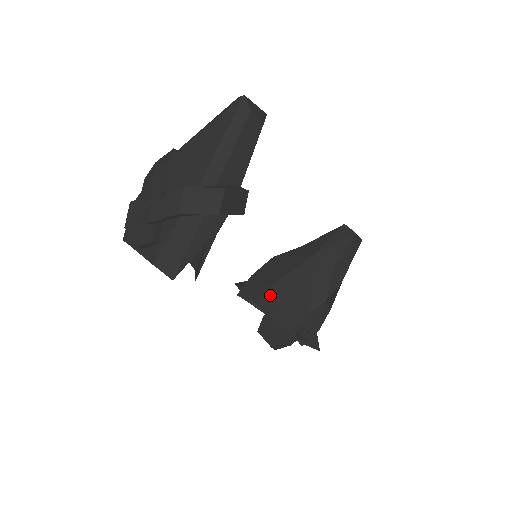
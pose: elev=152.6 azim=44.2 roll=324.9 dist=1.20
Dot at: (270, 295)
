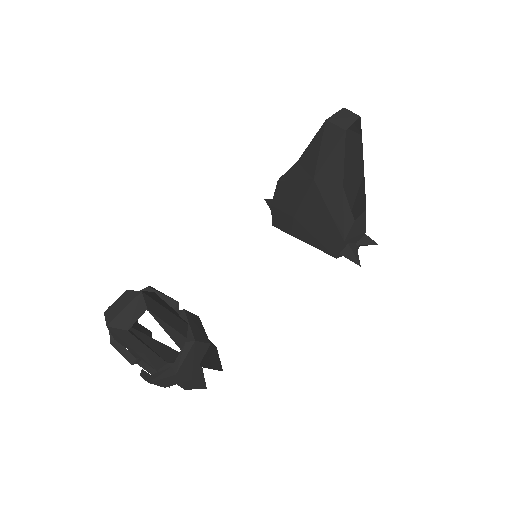
Dot at: (299, 228)
